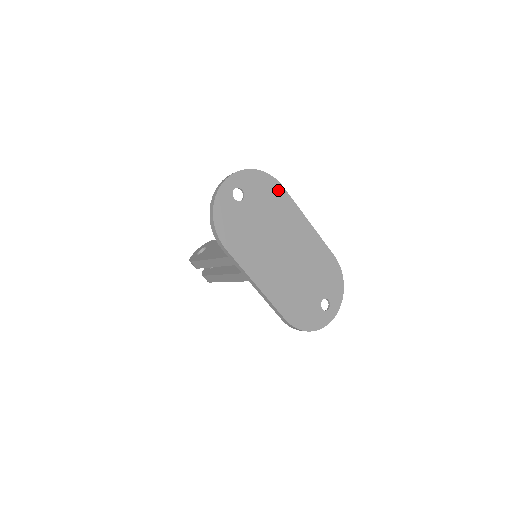
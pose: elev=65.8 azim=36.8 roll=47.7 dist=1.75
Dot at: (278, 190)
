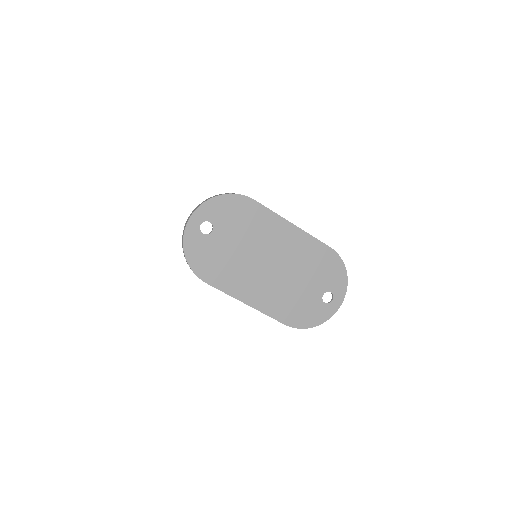
Dot at: (249, 206)
